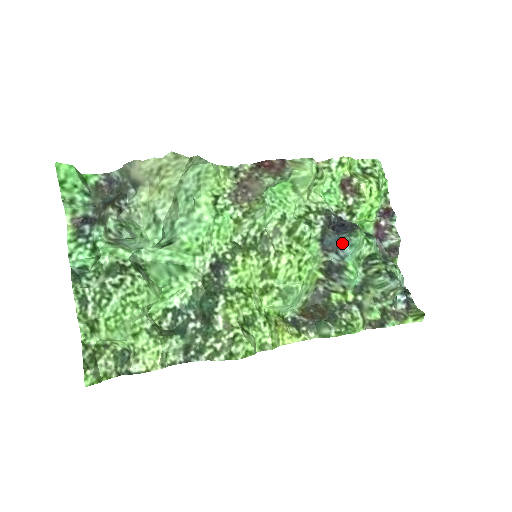
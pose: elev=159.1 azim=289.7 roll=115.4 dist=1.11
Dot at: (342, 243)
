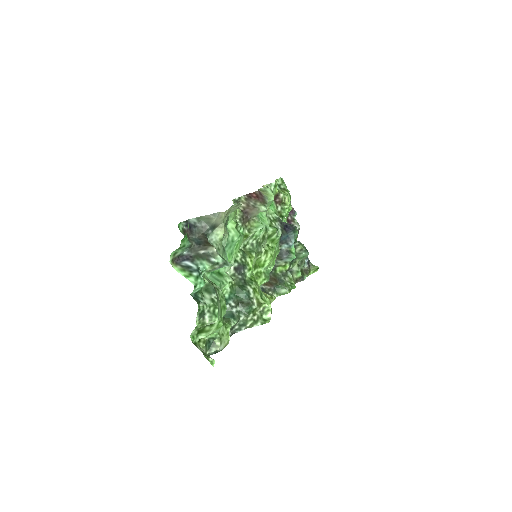
Dot at: (291, 238)
